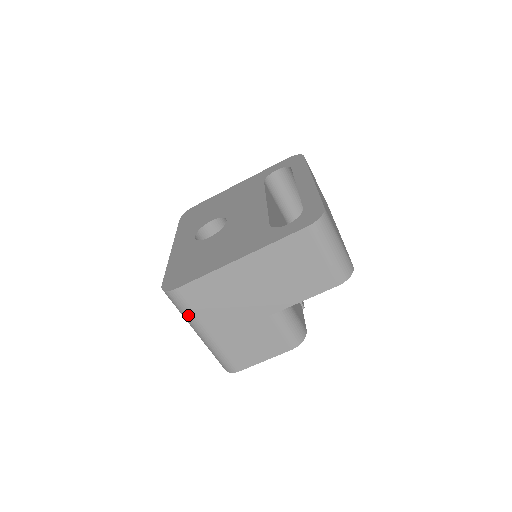
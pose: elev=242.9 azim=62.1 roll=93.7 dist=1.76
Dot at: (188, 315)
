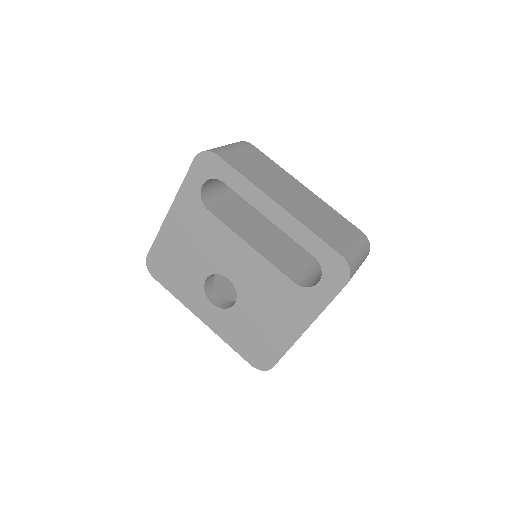
Dot at: occluded
